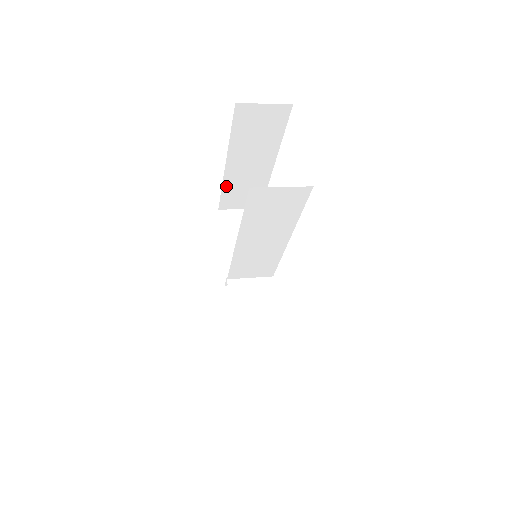
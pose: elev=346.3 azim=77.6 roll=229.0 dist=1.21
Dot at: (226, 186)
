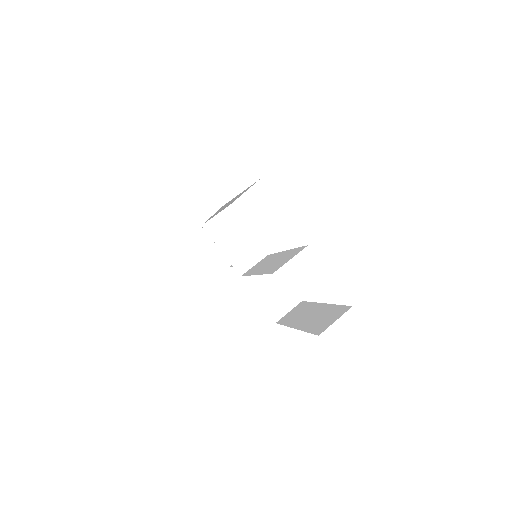
Dot at: occluded
